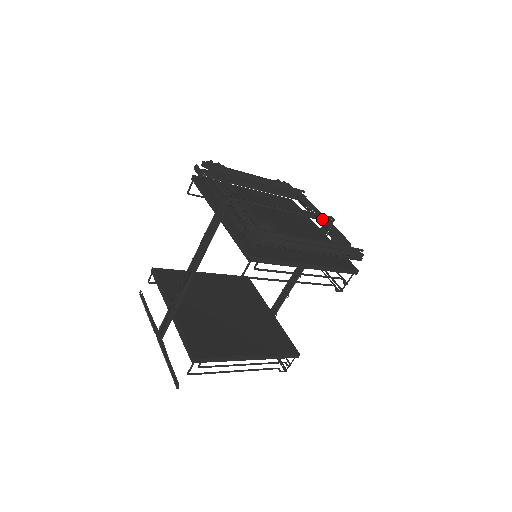
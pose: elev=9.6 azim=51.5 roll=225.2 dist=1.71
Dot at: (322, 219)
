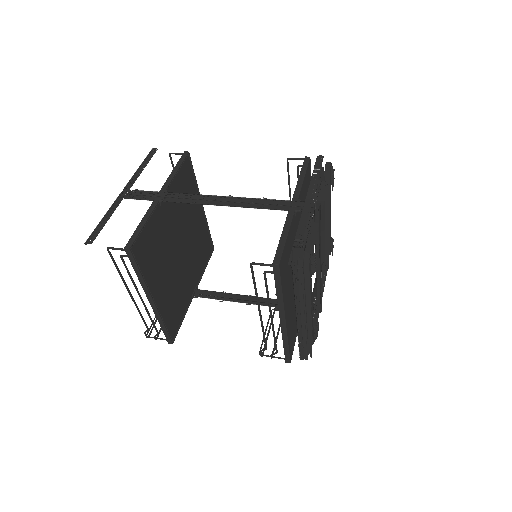
Dot at: (318, 301)
